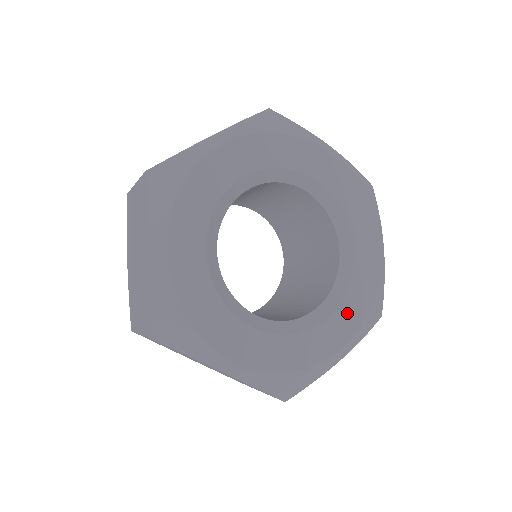
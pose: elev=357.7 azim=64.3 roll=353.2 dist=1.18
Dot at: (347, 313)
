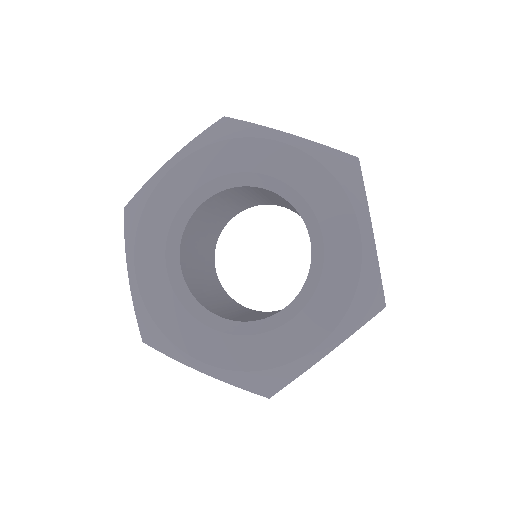
Dot at: (320, 308)
